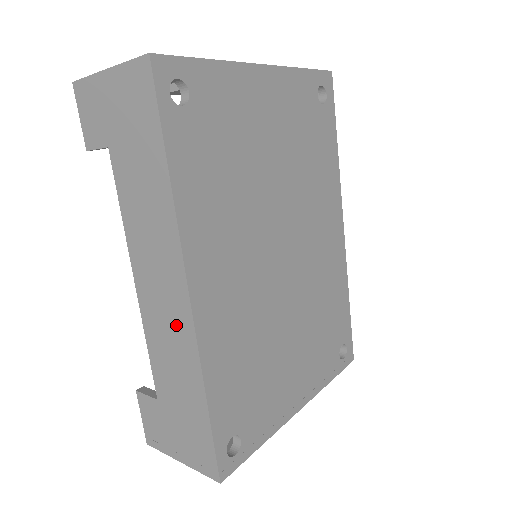
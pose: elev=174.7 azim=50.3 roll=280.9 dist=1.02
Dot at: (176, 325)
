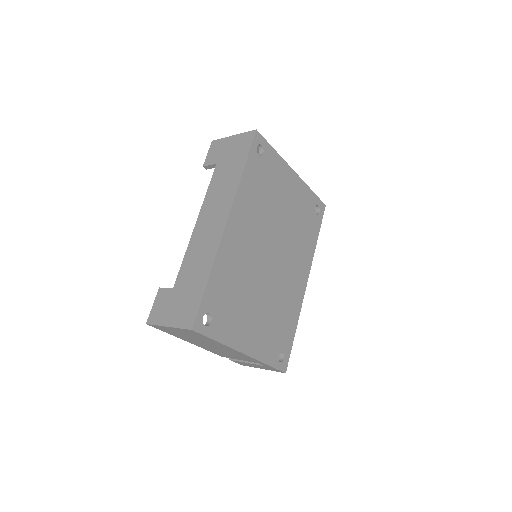
Dot at: (211, 239)
